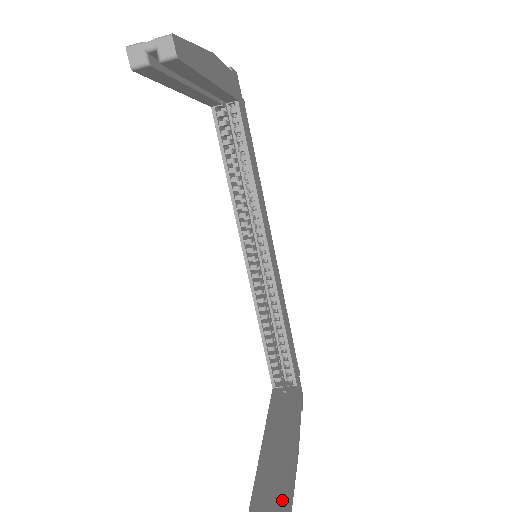
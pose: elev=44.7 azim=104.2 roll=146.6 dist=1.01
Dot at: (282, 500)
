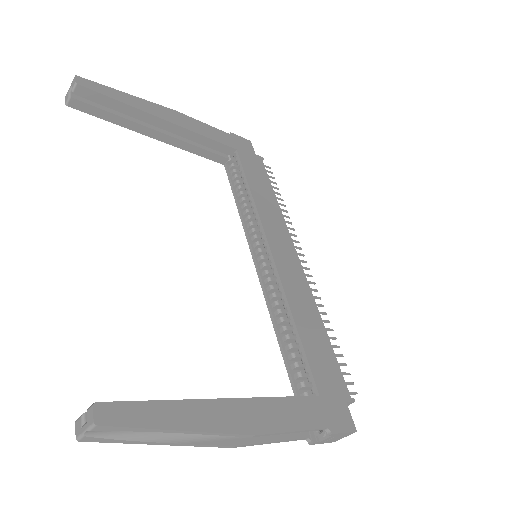
Dot at: (130, 402)
